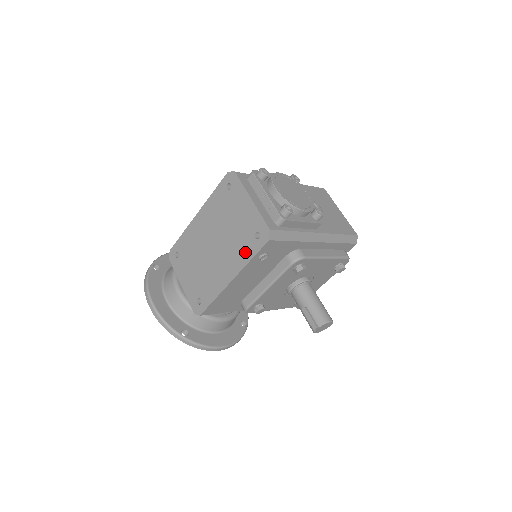
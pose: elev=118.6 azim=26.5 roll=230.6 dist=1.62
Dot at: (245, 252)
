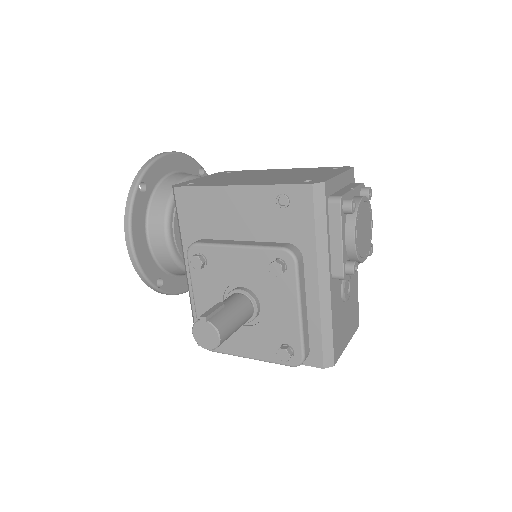
Dot at: (280, 182)
